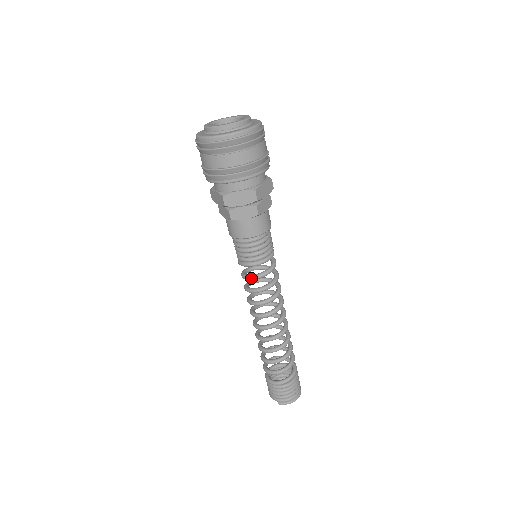
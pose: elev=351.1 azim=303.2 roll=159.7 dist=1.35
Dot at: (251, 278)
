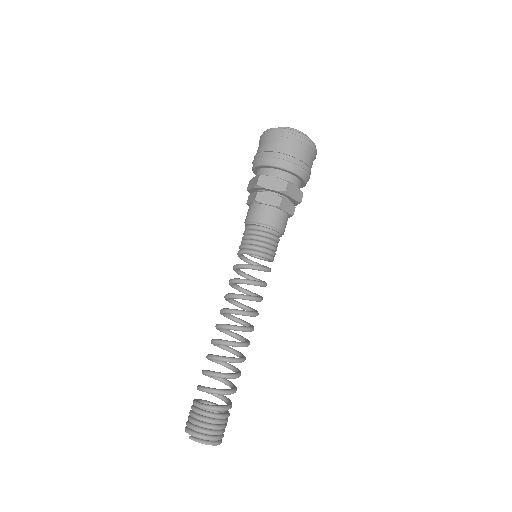
Dot at: (242, 265)
